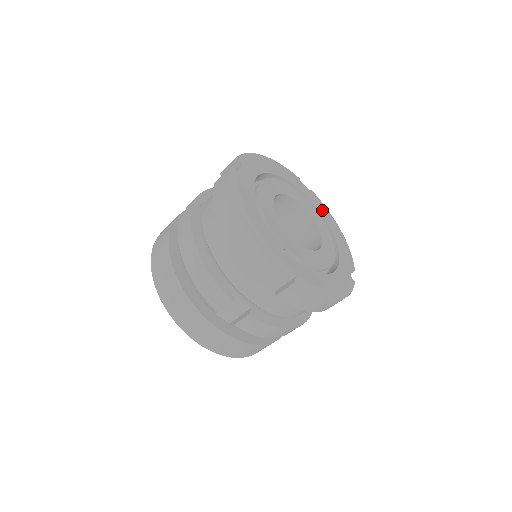
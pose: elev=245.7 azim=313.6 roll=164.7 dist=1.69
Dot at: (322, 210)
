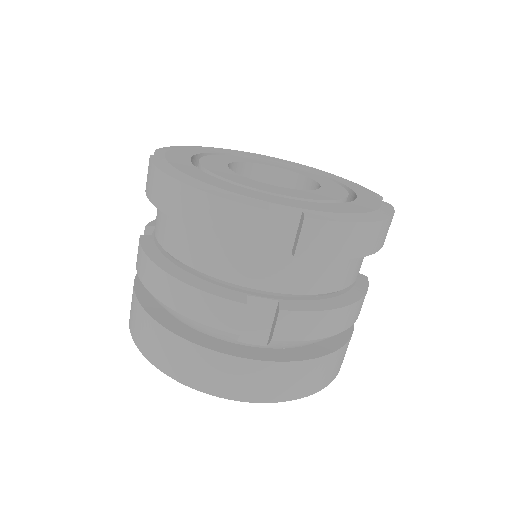
Dot at: (300, 166)
